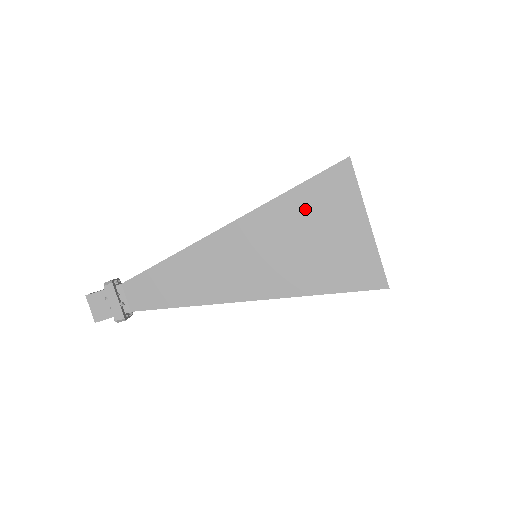
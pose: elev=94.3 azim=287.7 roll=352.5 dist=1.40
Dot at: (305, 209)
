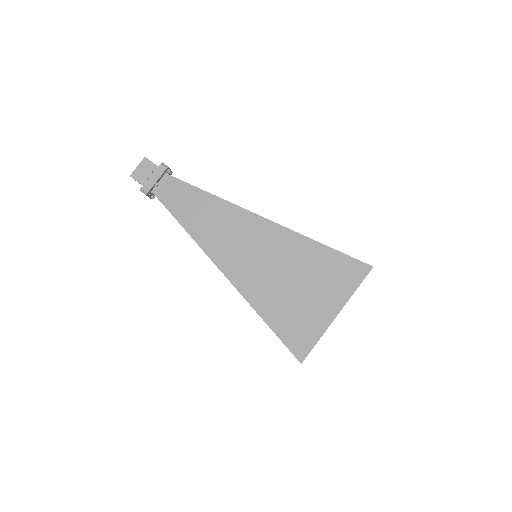
Dot at: (314, 263)
